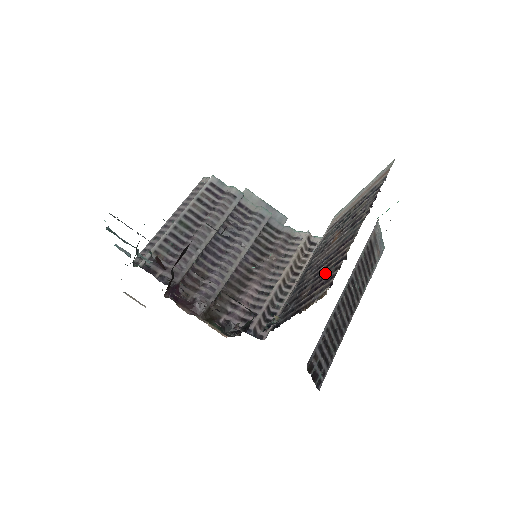
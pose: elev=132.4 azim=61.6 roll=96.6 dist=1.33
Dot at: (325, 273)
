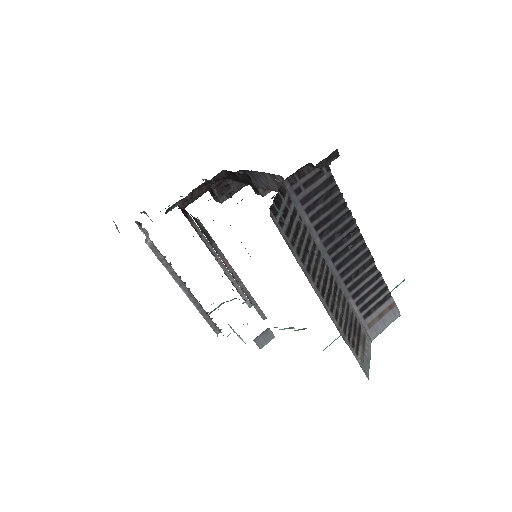
Dot at: occluded
